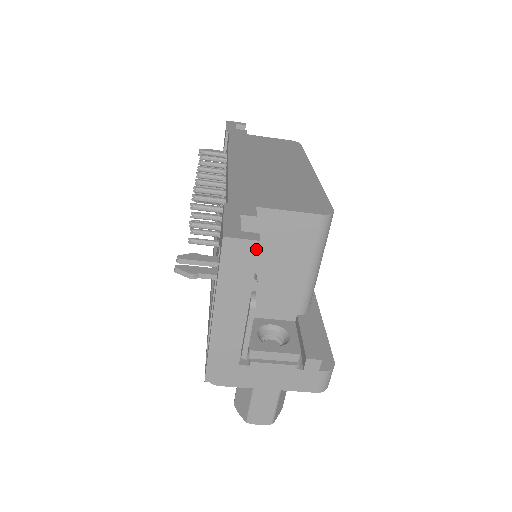
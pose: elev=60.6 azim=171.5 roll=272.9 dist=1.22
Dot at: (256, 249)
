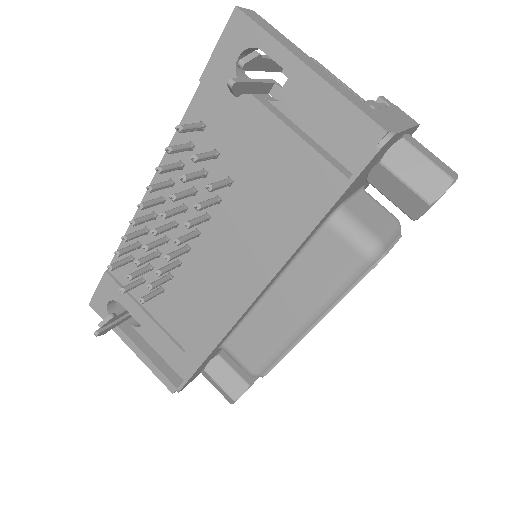
Dot at: (259, 16)
